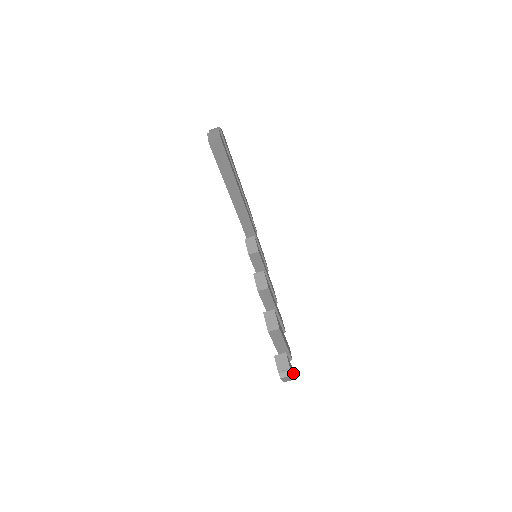
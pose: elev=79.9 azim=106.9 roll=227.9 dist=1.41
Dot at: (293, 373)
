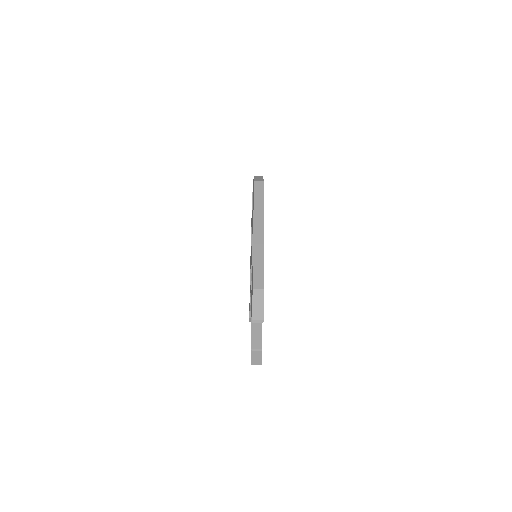
Dot at: occluded
